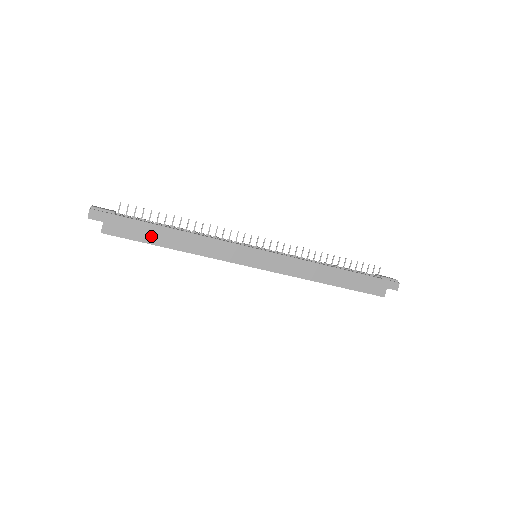
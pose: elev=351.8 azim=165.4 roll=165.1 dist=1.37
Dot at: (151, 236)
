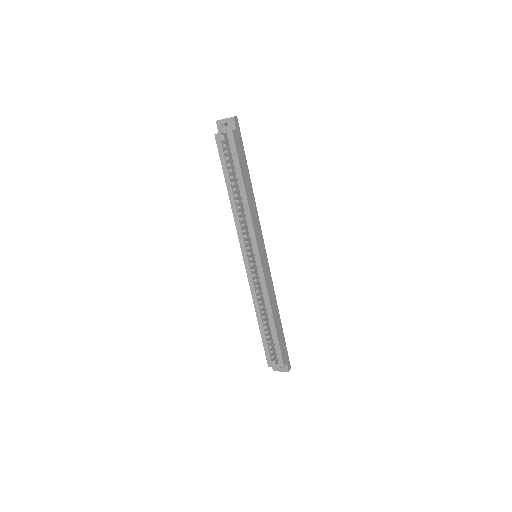
Dot at: (244, 169)
